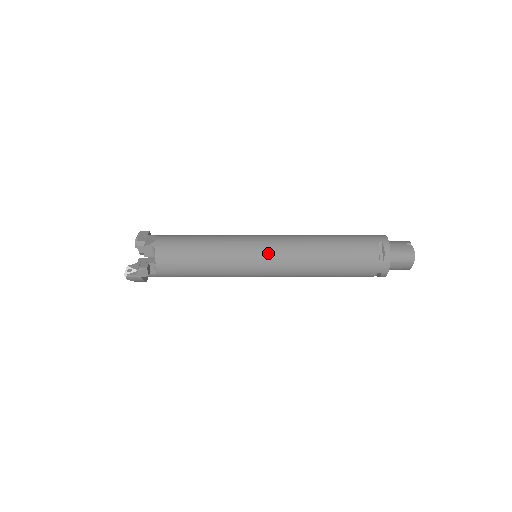
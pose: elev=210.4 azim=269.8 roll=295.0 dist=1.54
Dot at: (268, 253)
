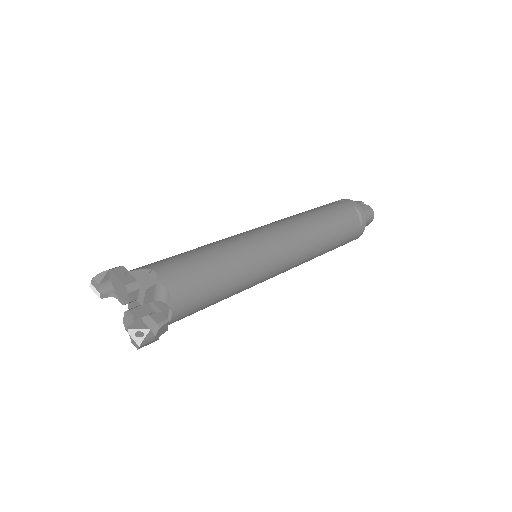
Dot at: (284, 248)
